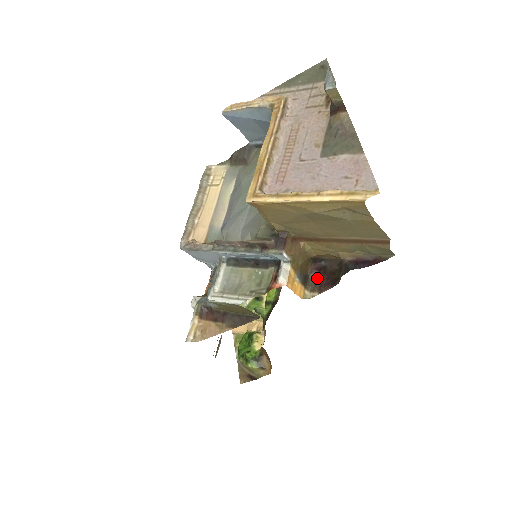
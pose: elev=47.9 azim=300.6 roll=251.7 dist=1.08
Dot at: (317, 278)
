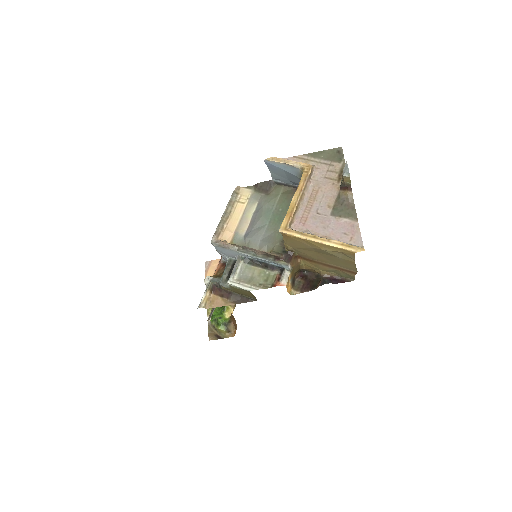
Dot at: (300, 282)
